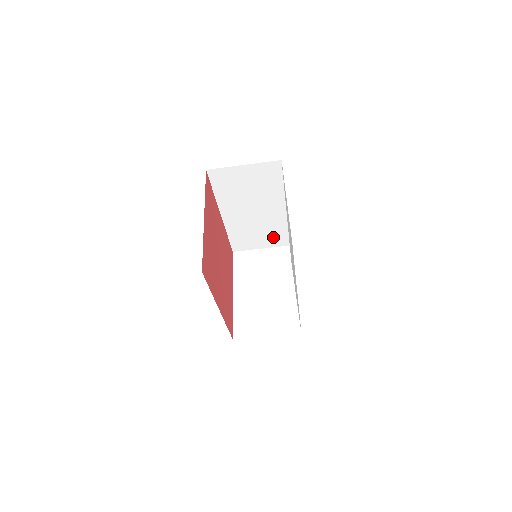
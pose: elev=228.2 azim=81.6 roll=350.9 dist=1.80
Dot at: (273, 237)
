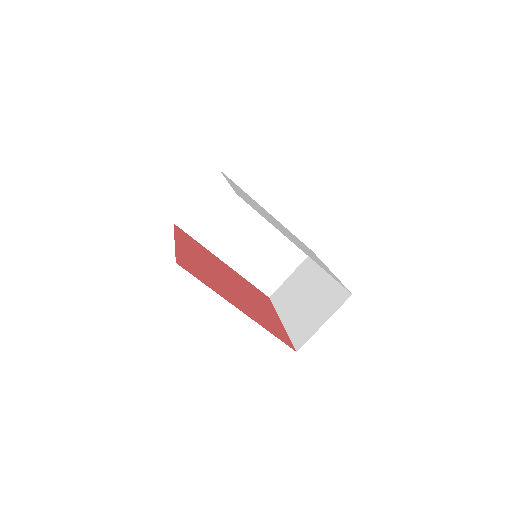
Dot at: (287, 255)
